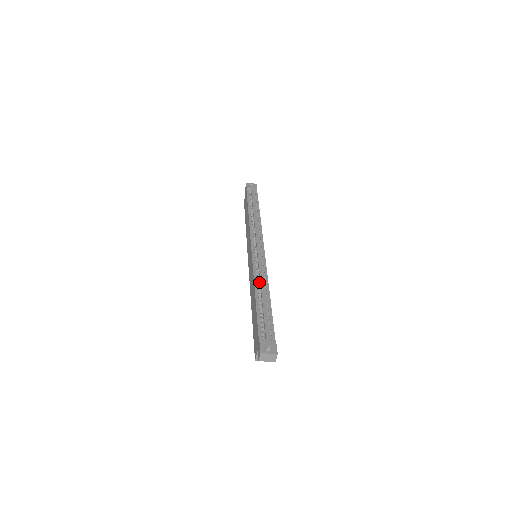
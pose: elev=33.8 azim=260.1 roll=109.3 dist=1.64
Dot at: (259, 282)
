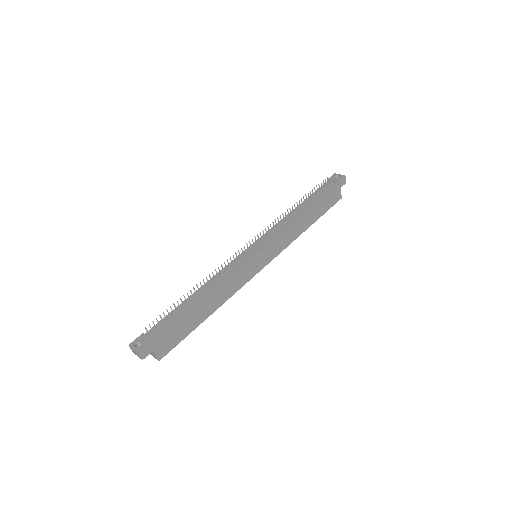
Dot at: (212, 282)
